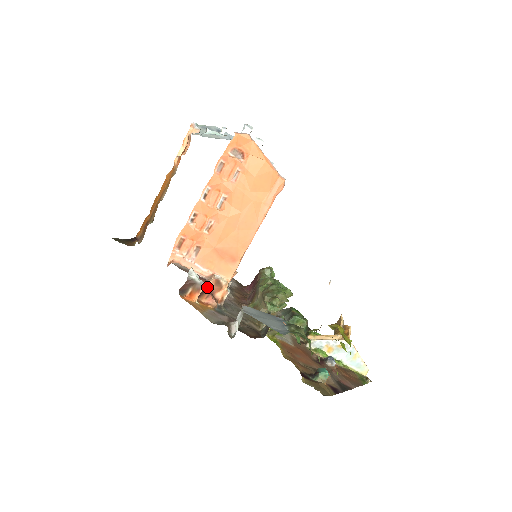
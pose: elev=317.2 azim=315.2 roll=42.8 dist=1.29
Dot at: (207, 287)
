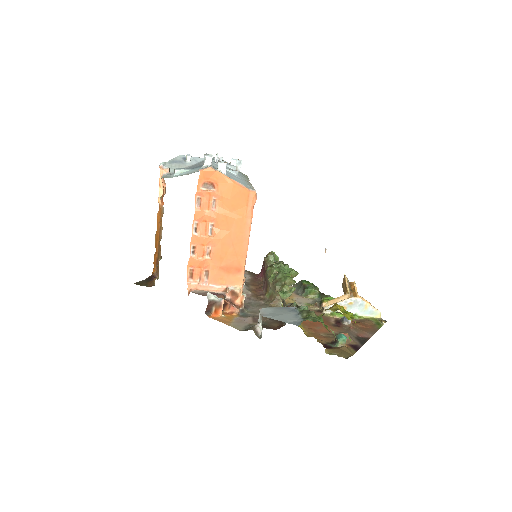
Dot at: (226, 299)
